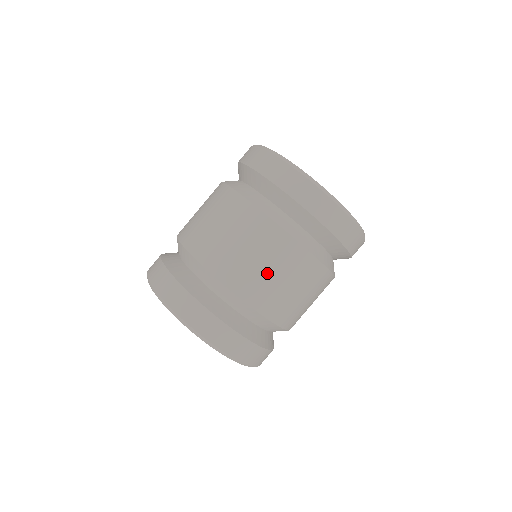
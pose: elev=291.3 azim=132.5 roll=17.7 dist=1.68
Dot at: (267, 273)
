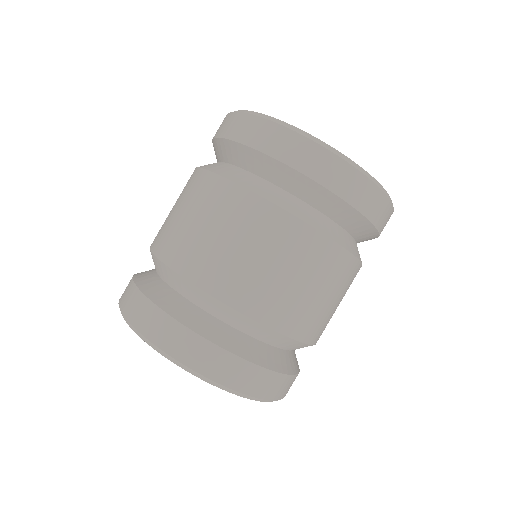
Dot at: (295, 286)
